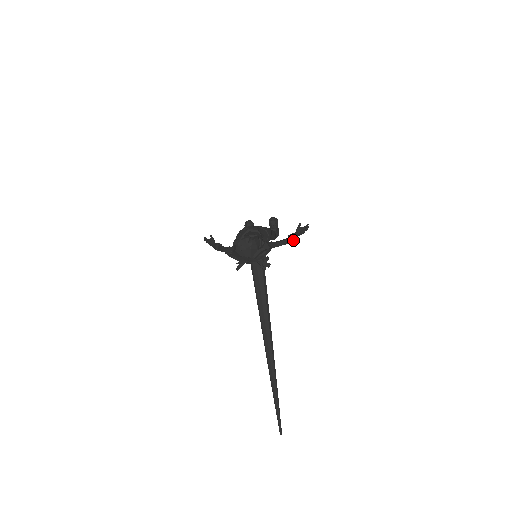
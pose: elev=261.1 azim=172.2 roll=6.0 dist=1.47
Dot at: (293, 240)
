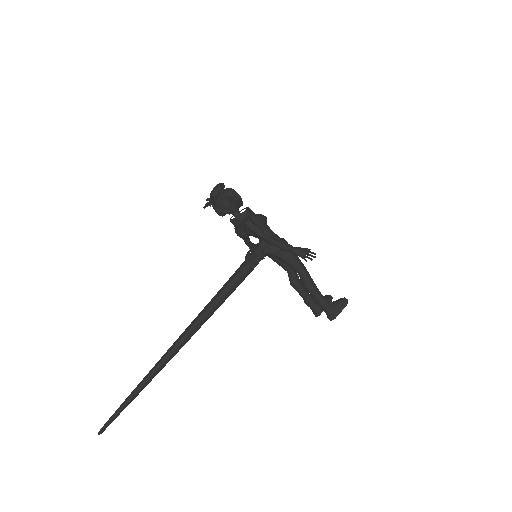
Dot at: (281, 246)
